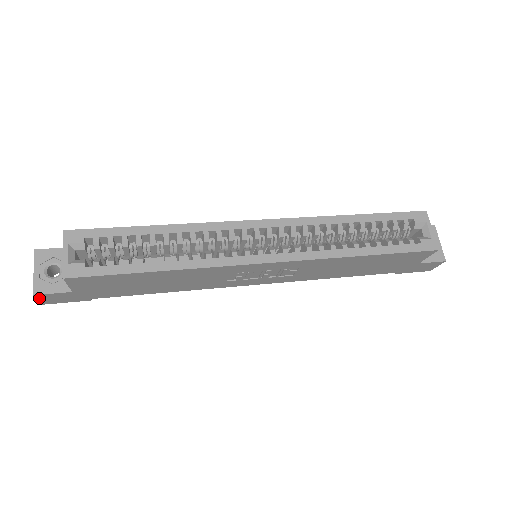
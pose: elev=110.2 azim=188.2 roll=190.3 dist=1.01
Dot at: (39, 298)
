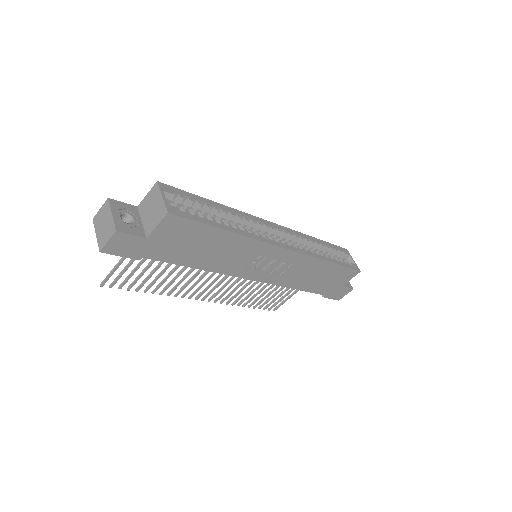
Dot at: (112, 239)
